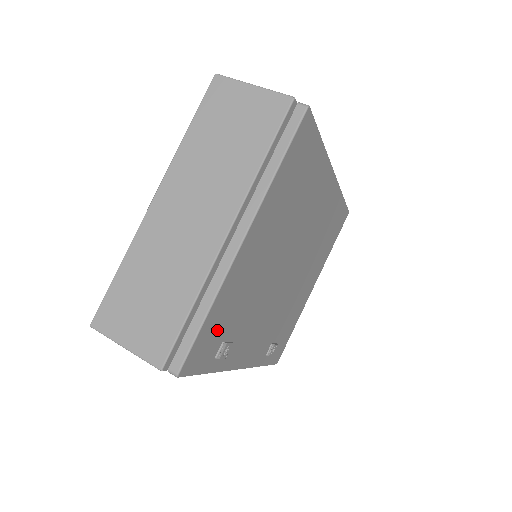
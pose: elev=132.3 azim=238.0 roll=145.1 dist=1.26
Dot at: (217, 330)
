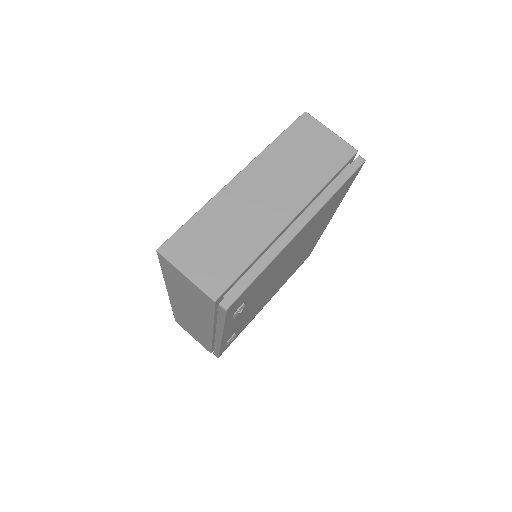
Dot at: (251, 290)
